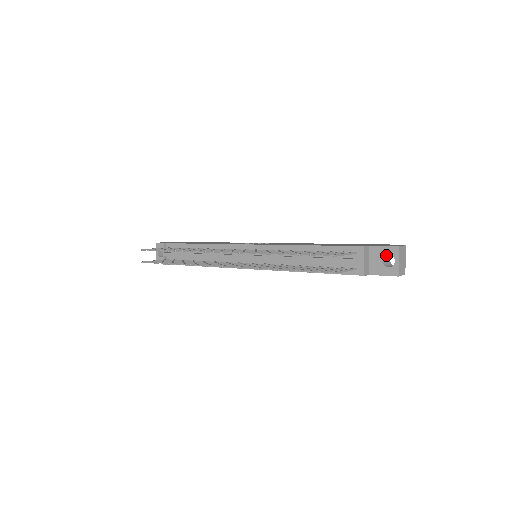
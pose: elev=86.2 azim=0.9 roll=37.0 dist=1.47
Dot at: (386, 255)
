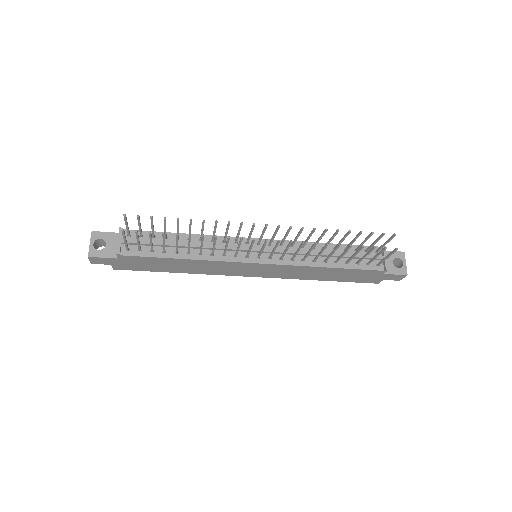
Dot at: (393, 259)
